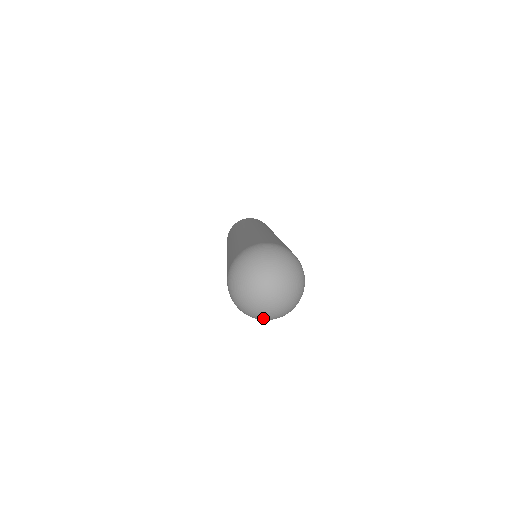
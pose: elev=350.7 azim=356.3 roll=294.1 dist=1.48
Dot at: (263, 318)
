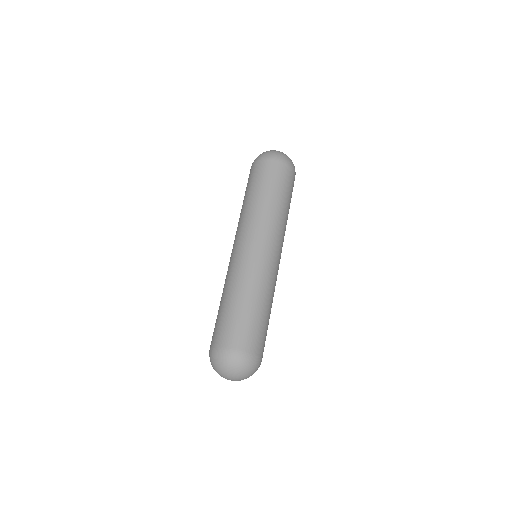
Dot at: occluded
